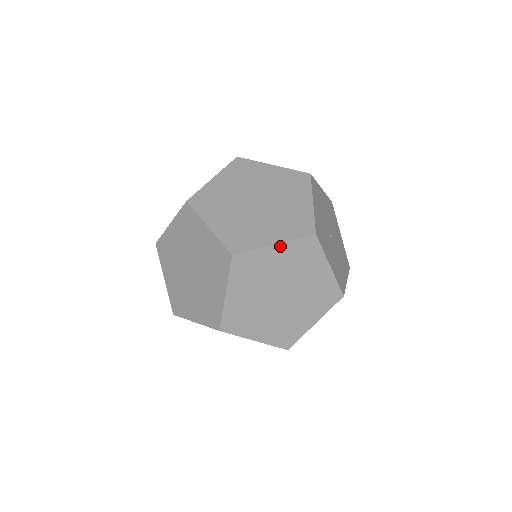
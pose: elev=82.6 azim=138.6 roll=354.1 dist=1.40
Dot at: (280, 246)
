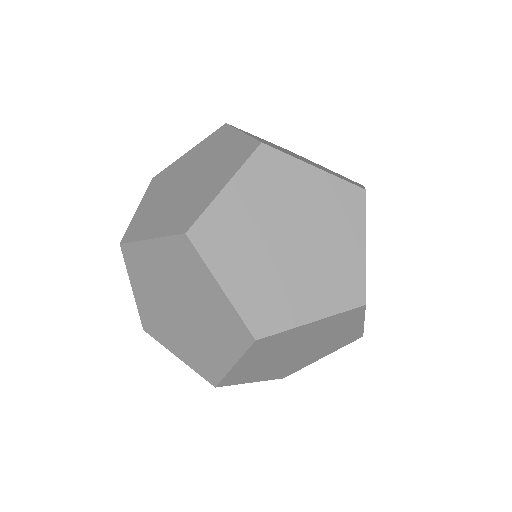
Dot at: (320, 173)
